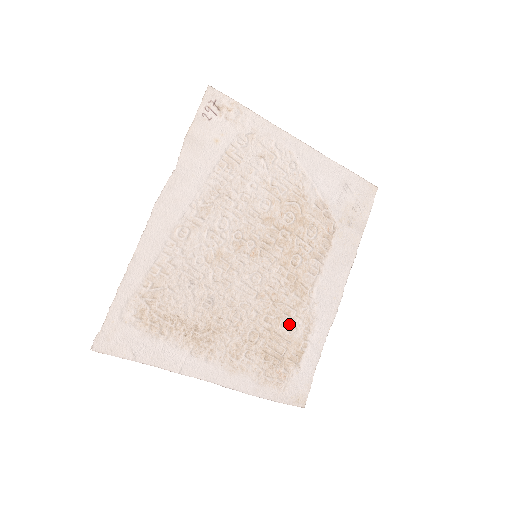
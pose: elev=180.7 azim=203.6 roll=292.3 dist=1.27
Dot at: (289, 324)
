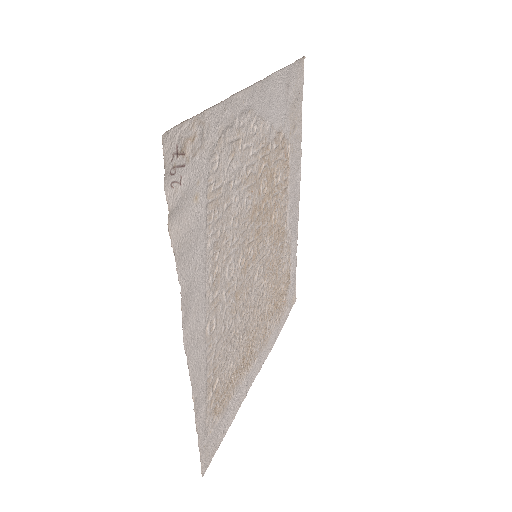
Dot at: (281, 268)
